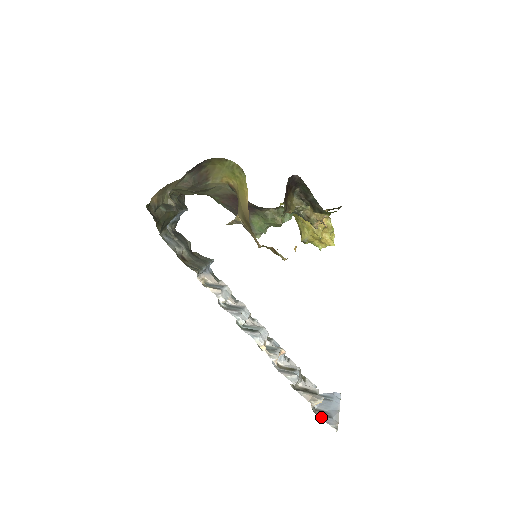
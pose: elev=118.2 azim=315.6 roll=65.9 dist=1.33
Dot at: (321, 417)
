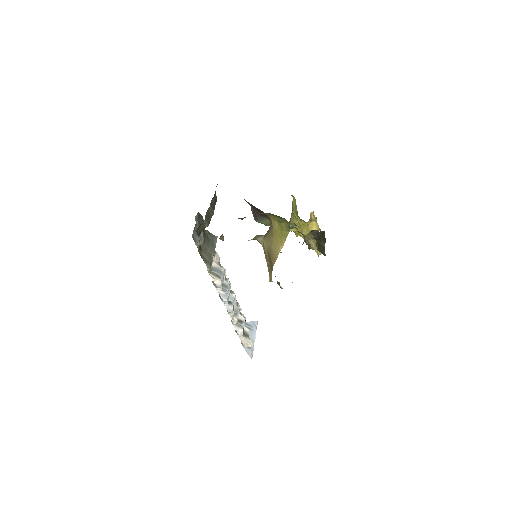
Dot at: (244, 347)
